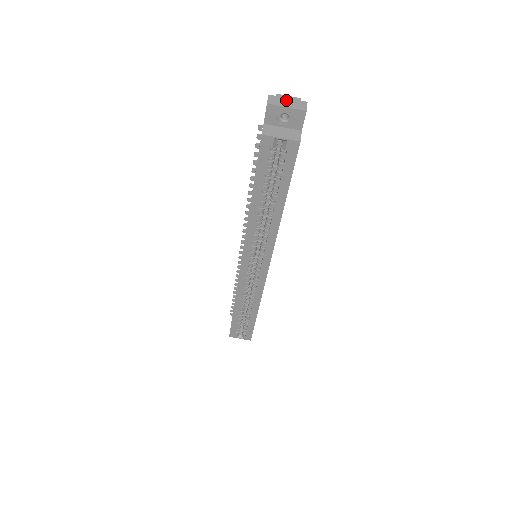
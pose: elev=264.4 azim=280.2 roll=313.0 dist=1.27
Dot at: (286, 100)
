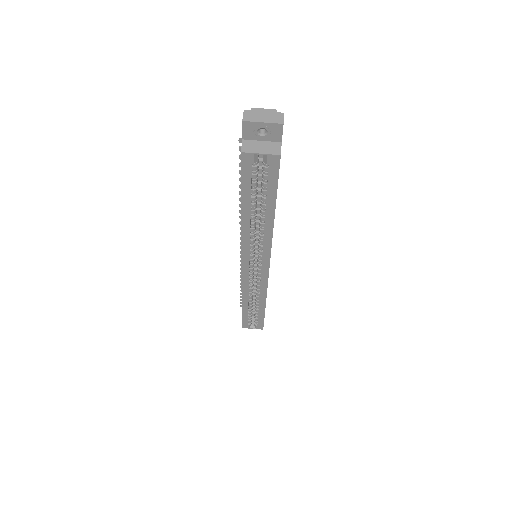
Dot at: (262, 114)
